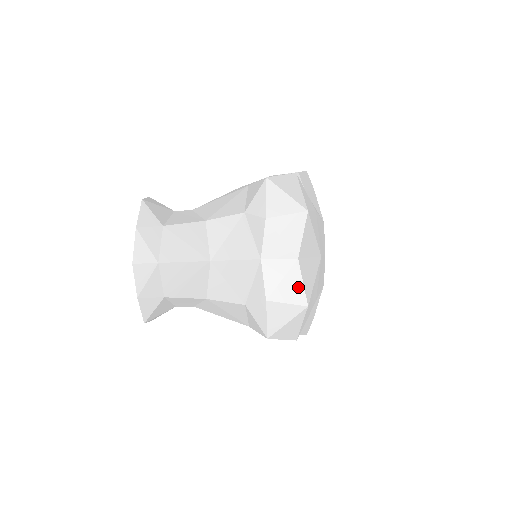
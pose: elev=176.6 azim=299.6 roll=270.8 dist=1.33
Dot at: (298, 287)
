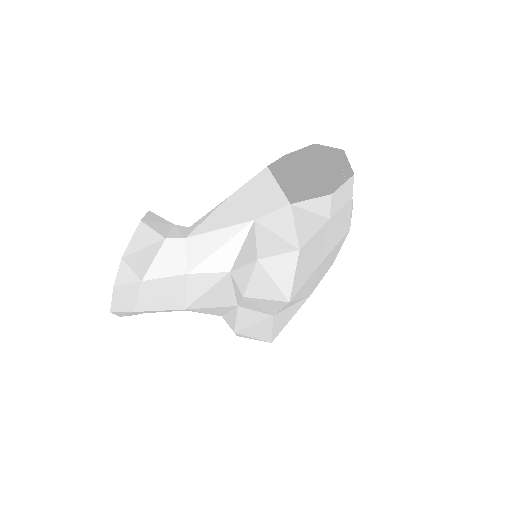
Dot at: (266, 331)
